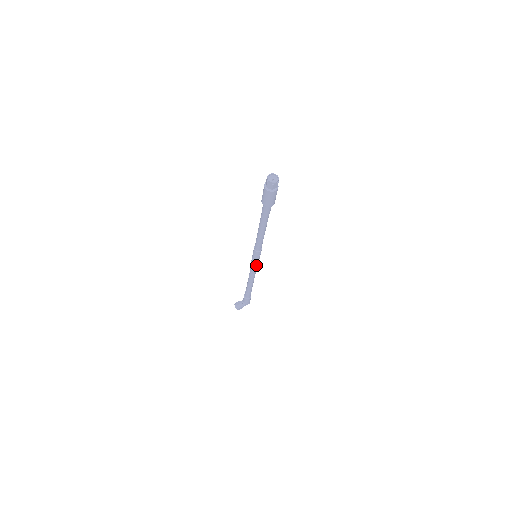
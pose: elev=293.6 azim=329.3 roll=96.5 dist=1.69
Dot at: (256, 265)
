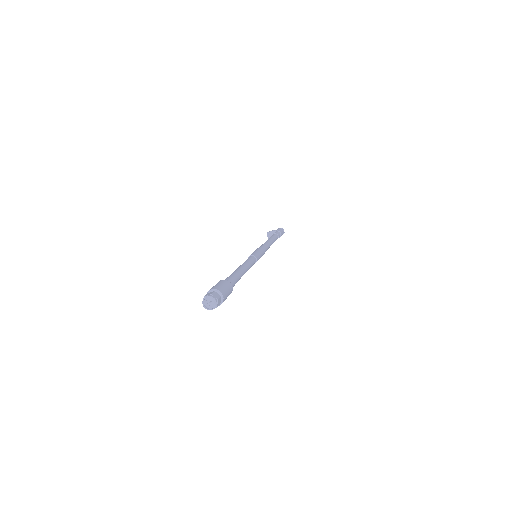
Dot at: occluded
